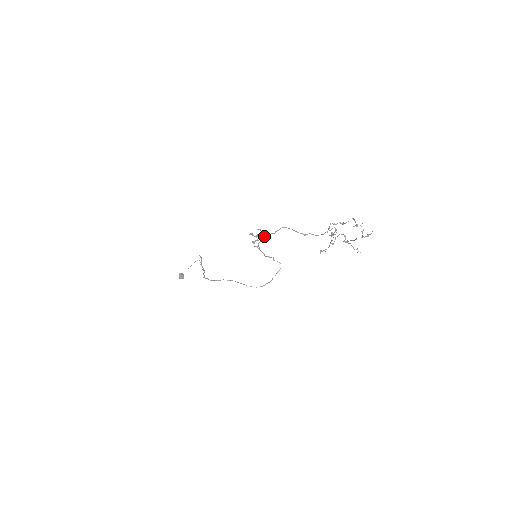
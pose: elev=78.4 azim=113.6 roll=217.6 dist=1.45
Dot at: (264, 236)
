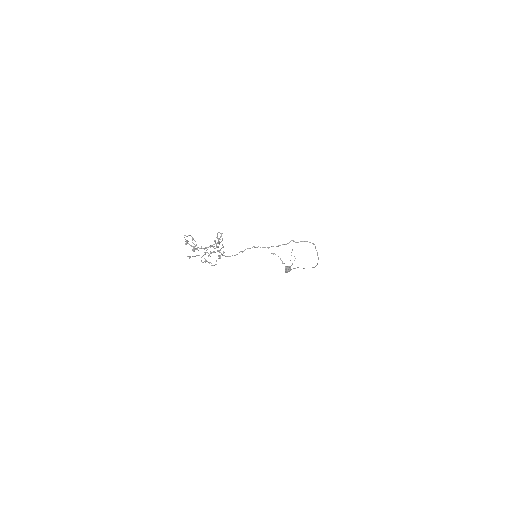
Dot at: occluded
